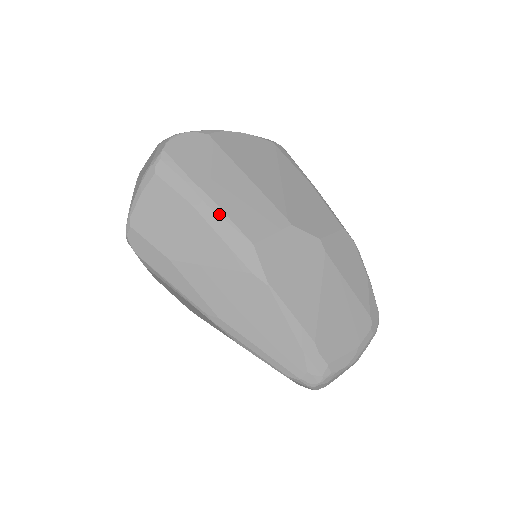
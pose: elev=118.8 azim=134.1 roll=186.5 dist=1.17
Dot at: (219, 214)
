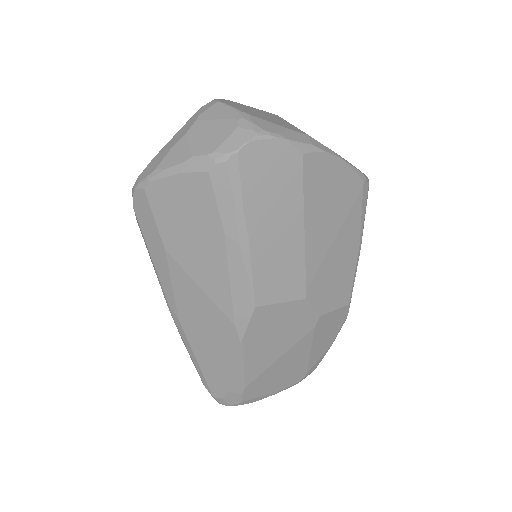
Dot at: (245, 261)
